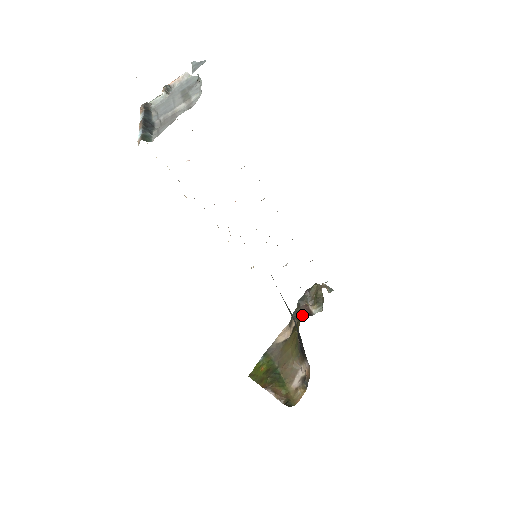
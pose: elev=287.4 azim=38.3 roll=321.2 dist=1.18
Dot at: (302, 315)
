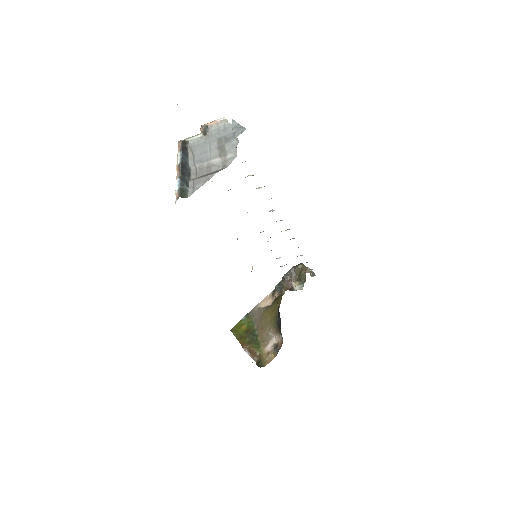
Dot at: (285, 289)
